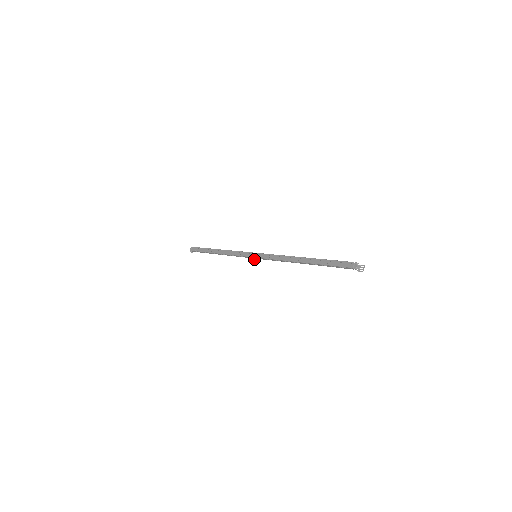
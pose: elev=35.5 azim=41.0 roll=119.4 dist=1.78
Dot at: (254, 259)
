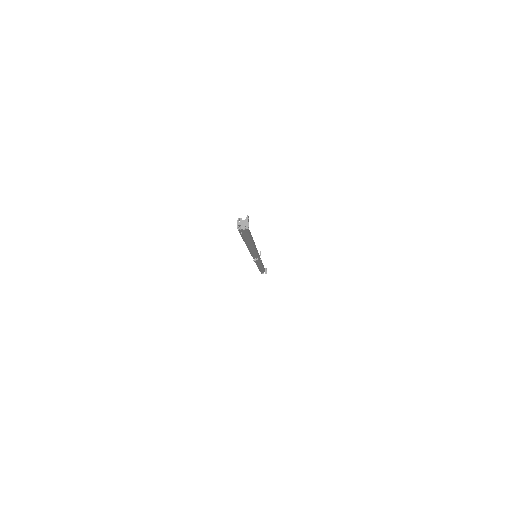
Dot at: (255, 261)
